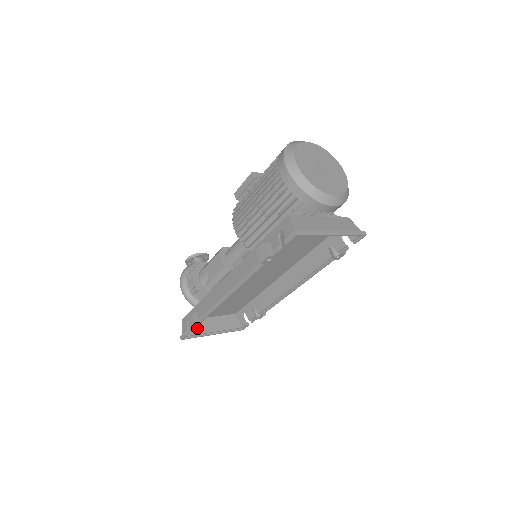
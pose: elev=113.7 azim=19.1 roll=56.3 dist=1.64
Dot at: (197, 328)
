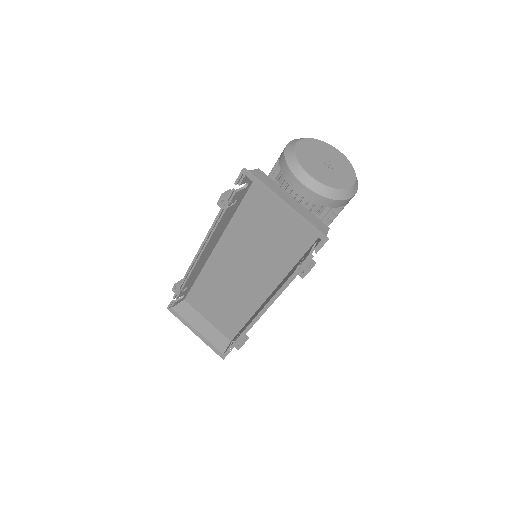
Dot at: (187, 314)
